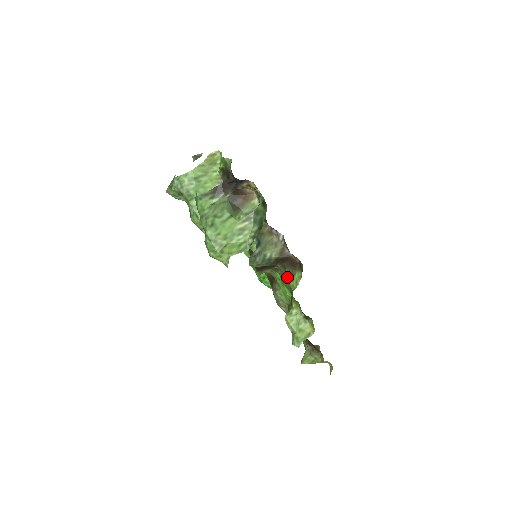
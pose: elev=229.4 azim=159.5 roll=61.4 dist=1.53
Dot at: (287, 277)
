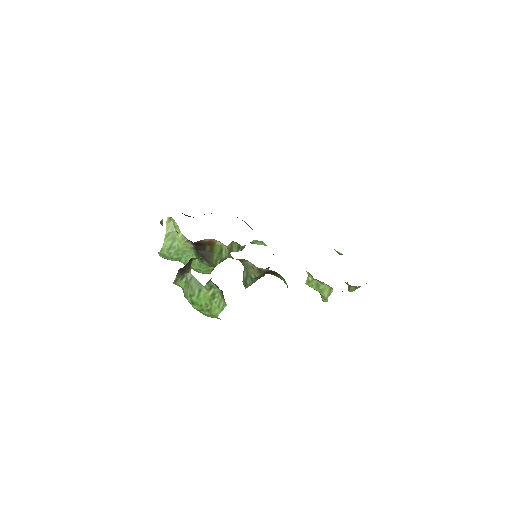
Dot at: occluded
